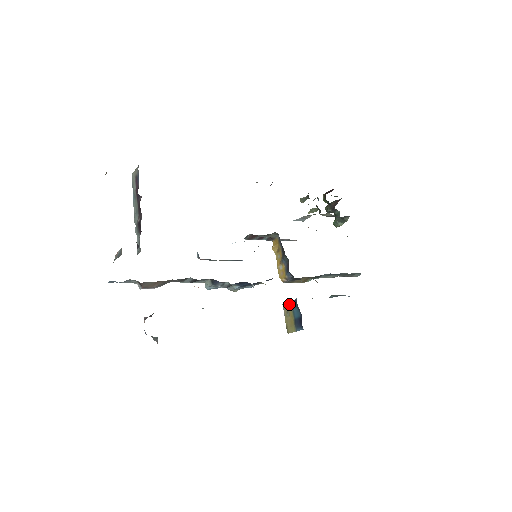
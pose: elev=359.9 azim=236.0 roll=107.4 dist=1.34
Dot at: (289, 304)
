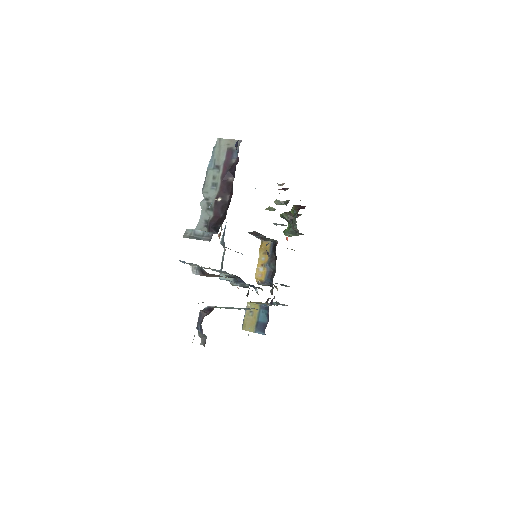
Dot at: (257, 306)
